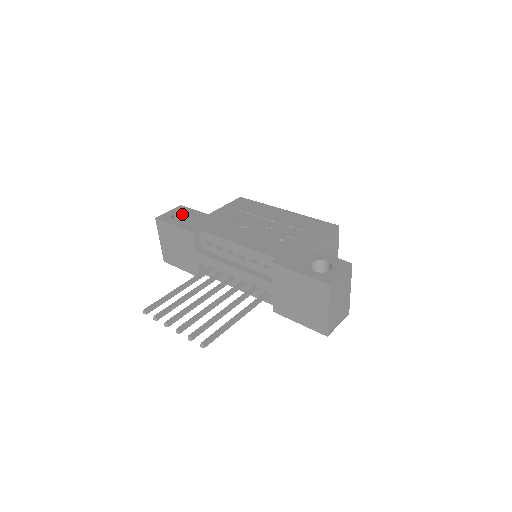
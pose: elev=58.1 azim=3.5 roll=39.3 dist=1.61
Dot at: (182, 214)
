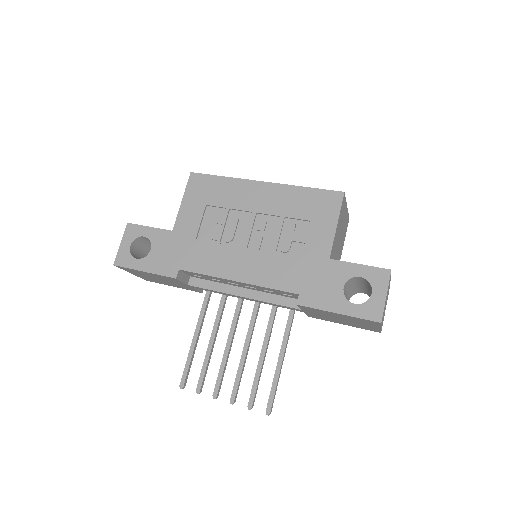
Dot at: (139, 239)
